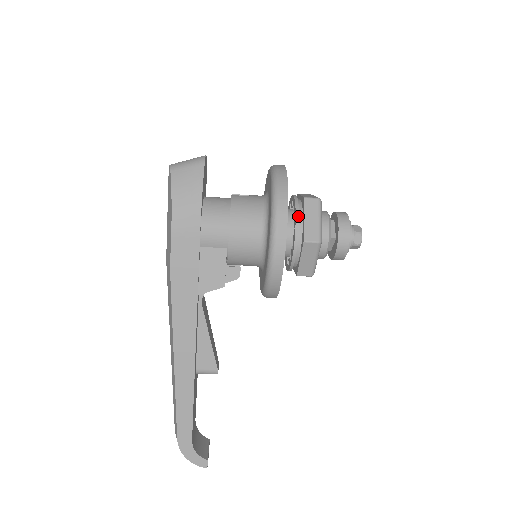
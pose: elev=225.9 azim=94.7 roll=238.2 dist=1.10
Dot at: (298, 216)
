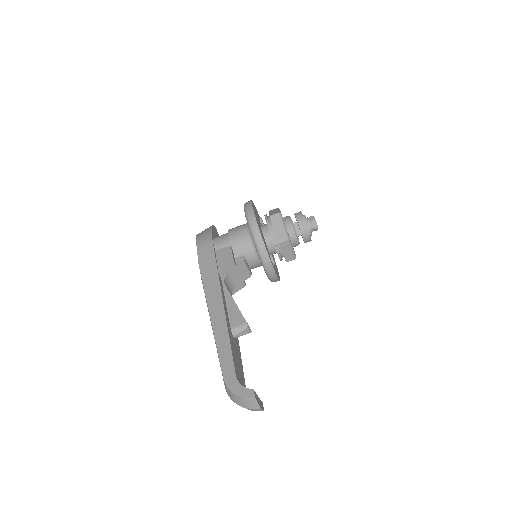
Dot at: (266, 214)
